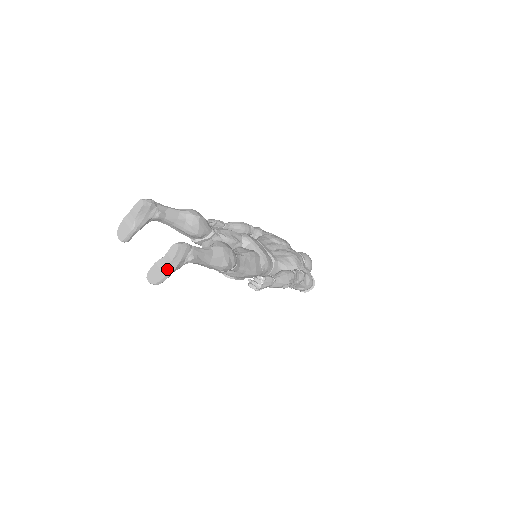
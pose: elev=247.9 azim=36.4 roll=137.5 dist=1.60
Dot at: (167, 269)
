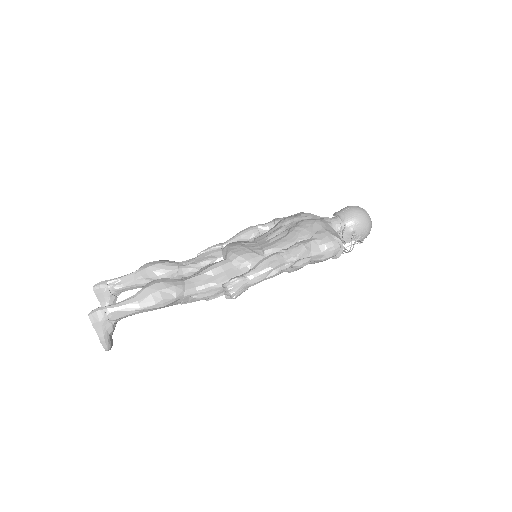
Dot at: (98, 336)
